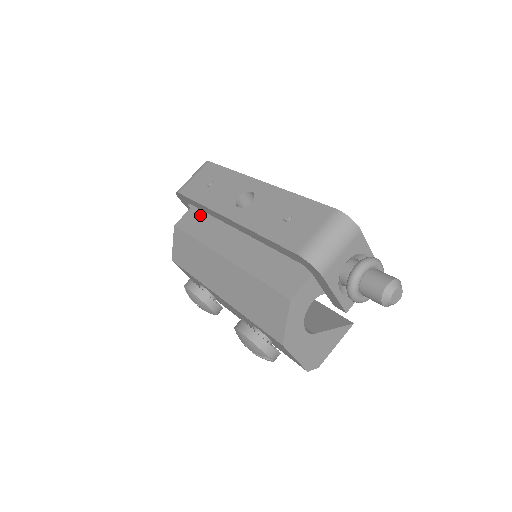
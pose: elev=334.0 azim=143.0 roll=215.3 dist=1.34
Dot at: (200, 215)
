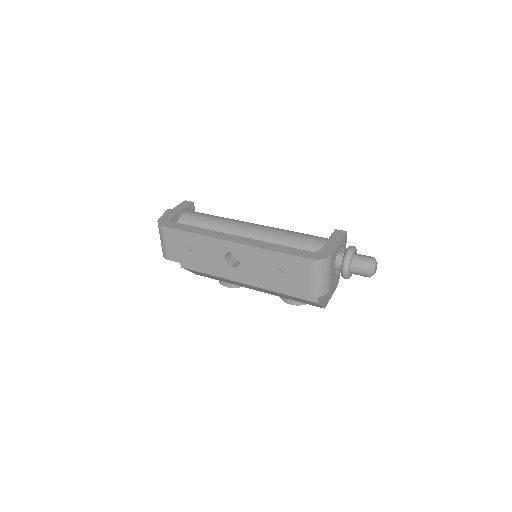
Dot at: occluded
